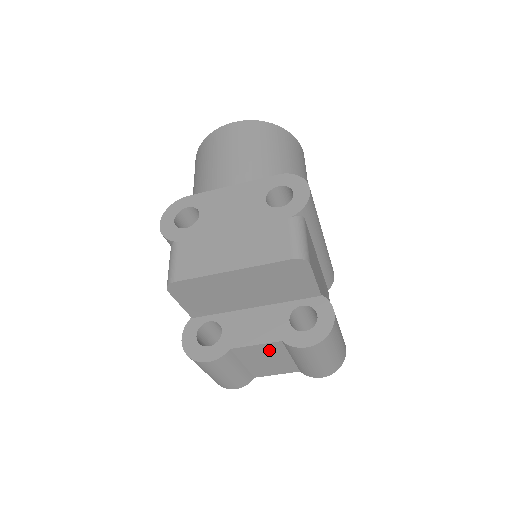
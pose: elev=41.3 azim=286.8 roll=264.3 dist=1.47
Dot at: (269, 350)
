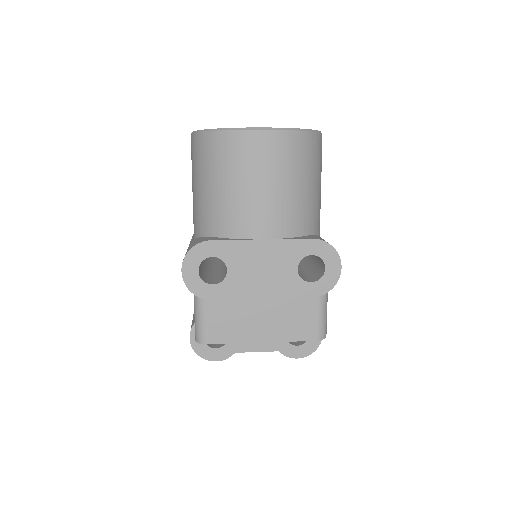
Dot at: occluded
